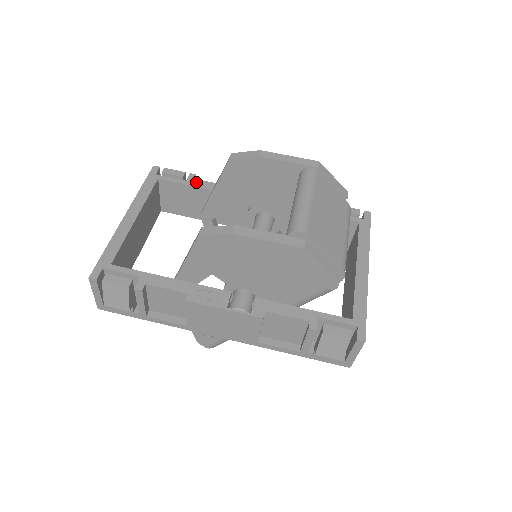
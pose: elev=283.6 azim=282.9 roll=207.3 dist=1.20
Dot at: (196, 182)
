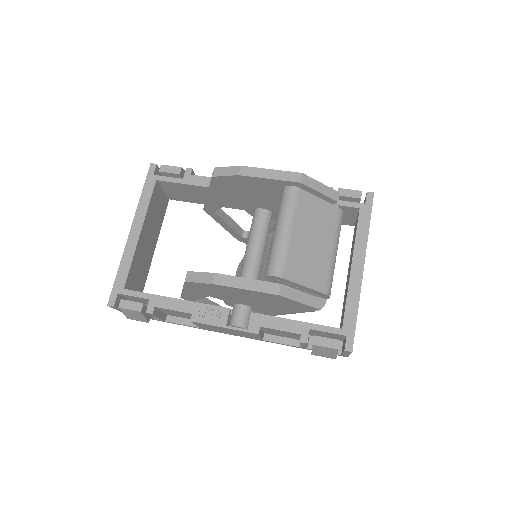
Dot at: (193, 179)
